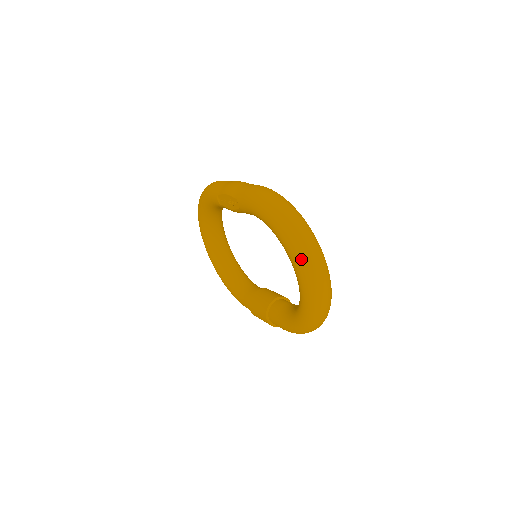
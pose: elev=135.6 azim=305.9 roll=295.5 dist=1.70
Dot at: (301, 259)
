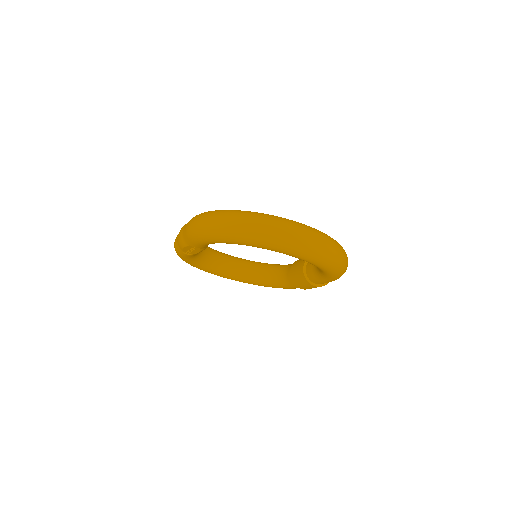
Dot at: (265, 242)
